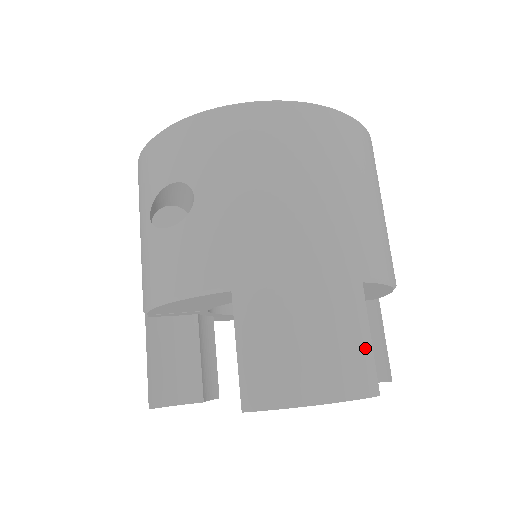
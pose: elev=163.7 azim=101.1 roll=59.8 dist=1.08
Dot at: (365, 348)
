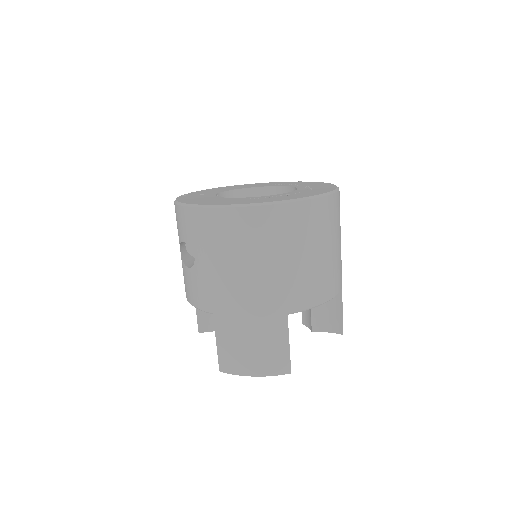
Dot at: (284, 351)
